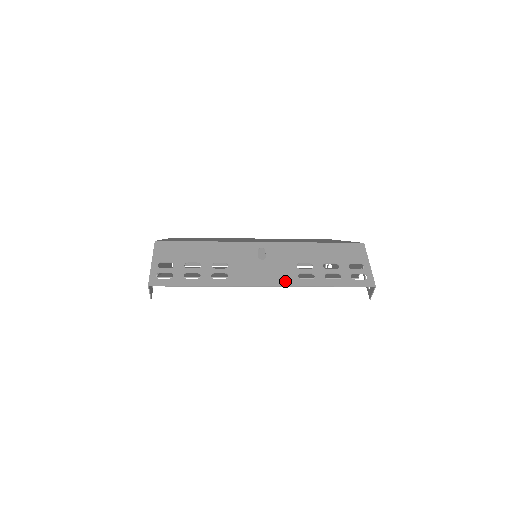
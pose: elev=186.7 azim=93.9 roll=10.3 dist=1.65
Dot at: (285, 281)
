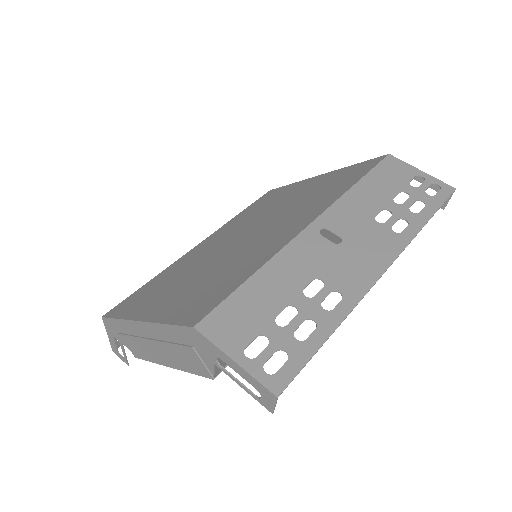
Dot at: (393, 247)
